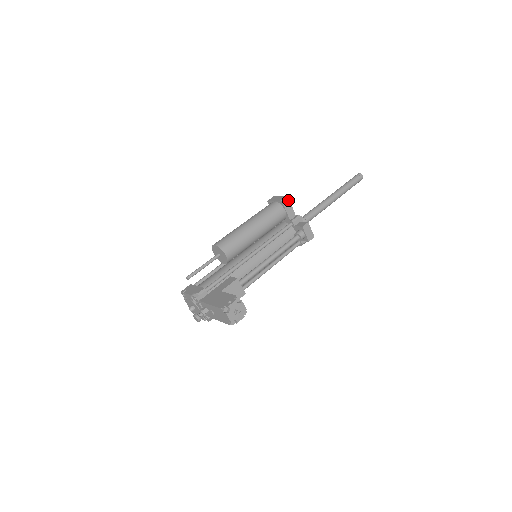
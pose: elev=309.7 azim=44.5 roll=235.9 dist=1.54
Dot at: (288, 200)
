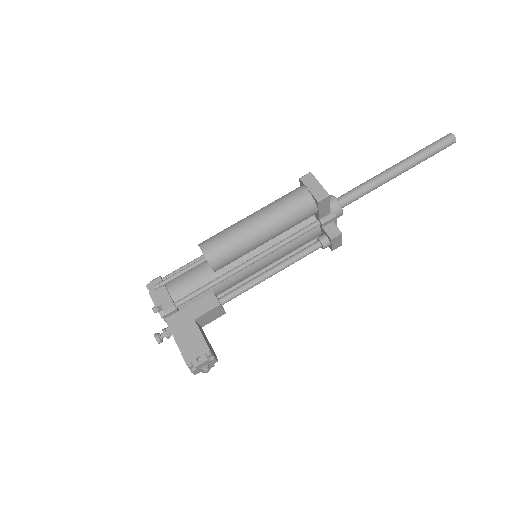
Dot at: (328, 199)
